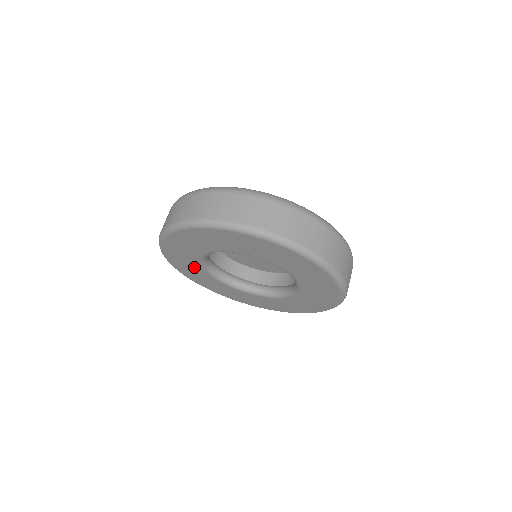
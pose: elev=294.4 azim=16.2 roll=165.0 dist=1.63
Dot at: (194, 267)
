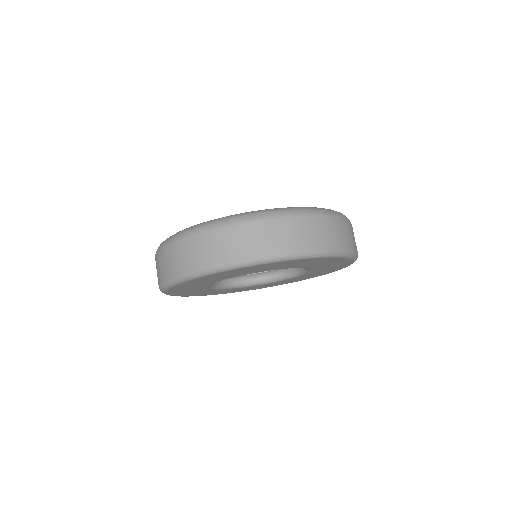
Dot at: (238, 289)
